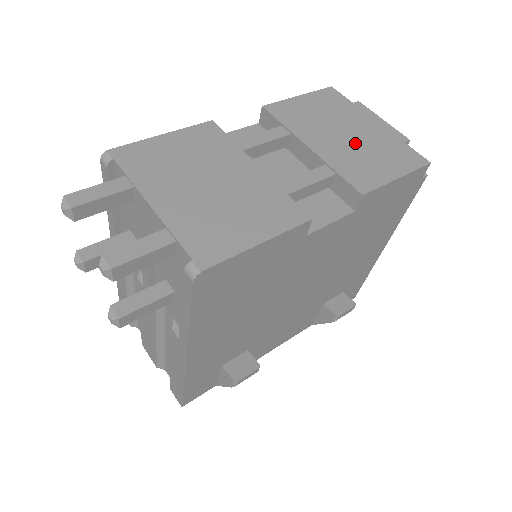
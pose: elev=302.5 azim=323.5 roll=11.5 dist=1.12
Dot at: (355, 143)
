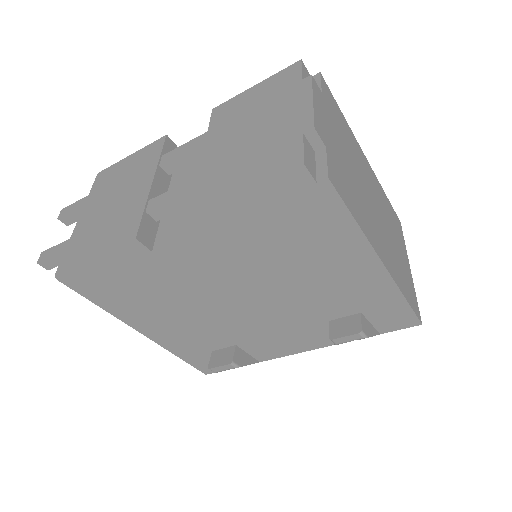
Dot at: (247, 143)
